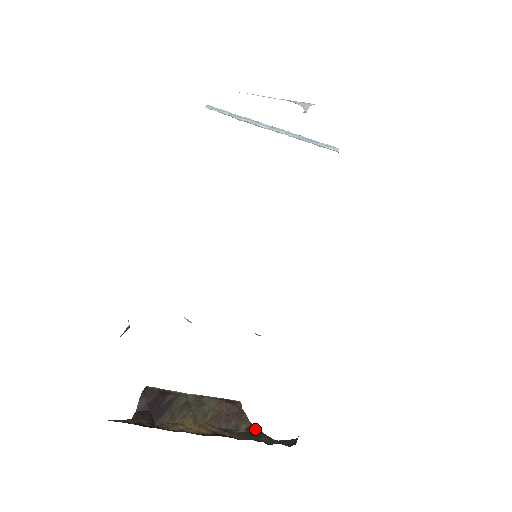
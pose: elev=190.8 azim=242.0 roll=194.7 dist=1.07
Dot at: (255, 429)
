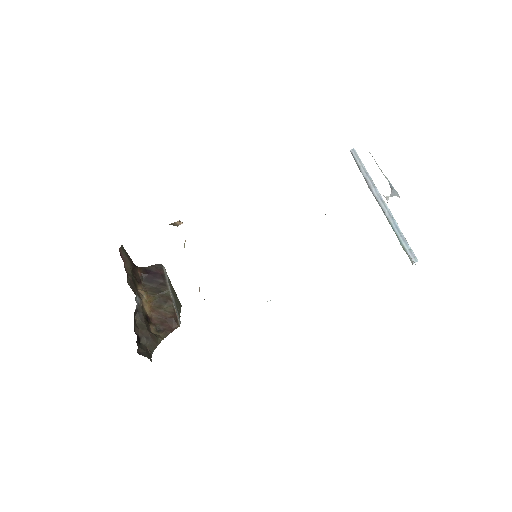
Dot at: (160, 340)
